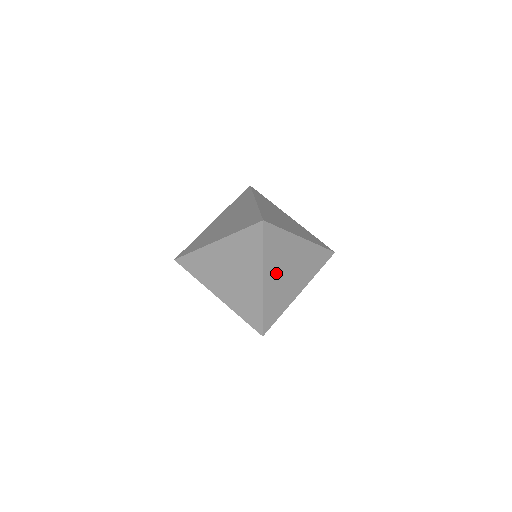
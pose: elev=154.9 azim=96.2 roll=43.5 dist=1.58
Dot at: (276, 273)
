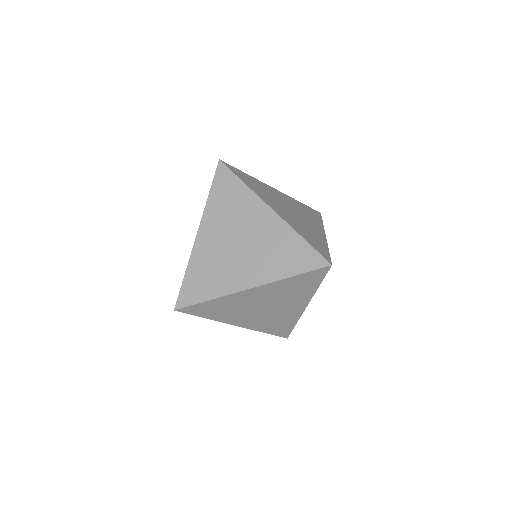
Dot at: occluded
